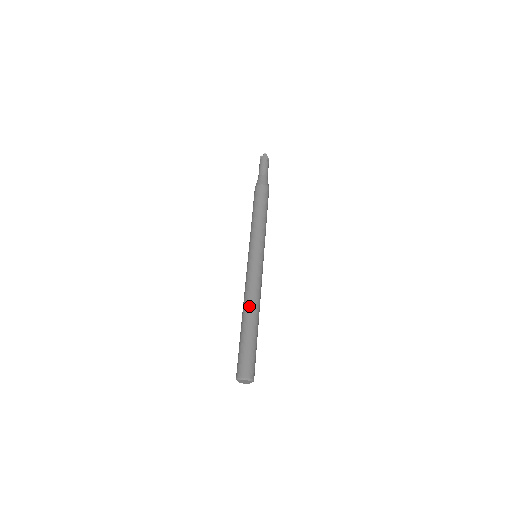
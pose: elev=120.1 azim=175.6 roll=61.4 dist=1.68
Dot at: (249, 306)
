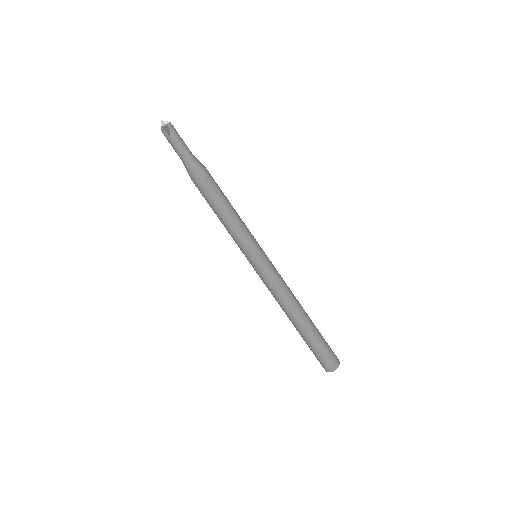
Dot at: occluded
